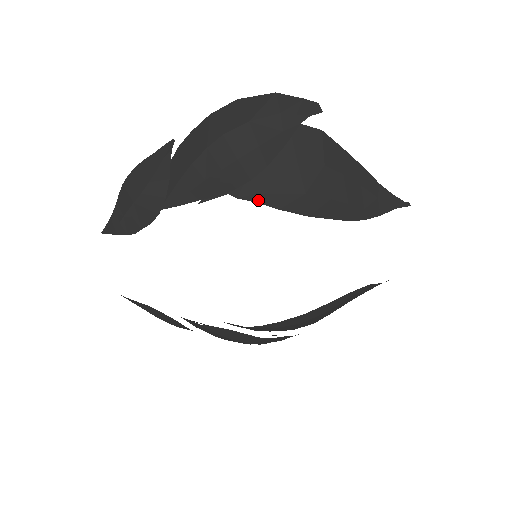
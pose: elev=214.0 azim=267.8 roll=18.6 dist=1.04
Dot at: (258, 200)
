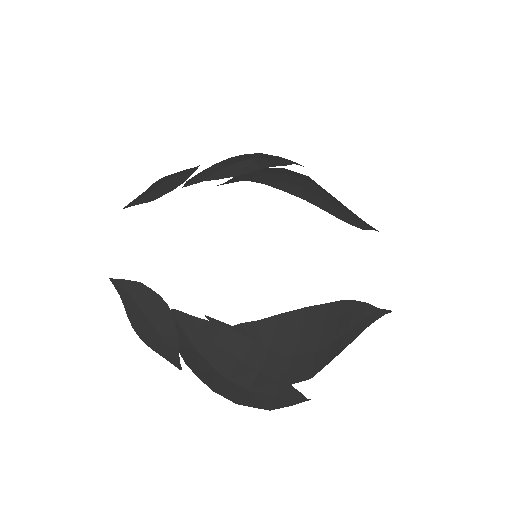
Dot at: (265, 183)
